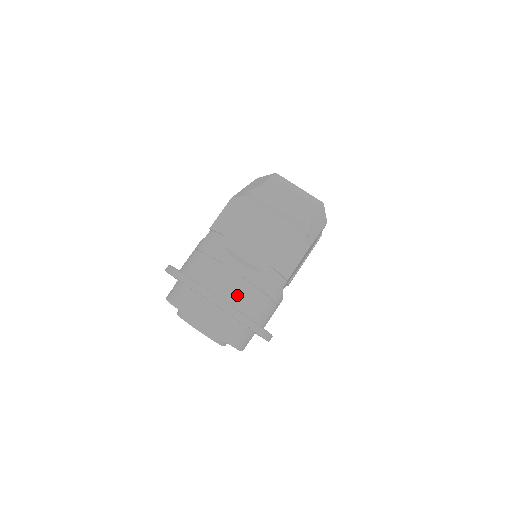
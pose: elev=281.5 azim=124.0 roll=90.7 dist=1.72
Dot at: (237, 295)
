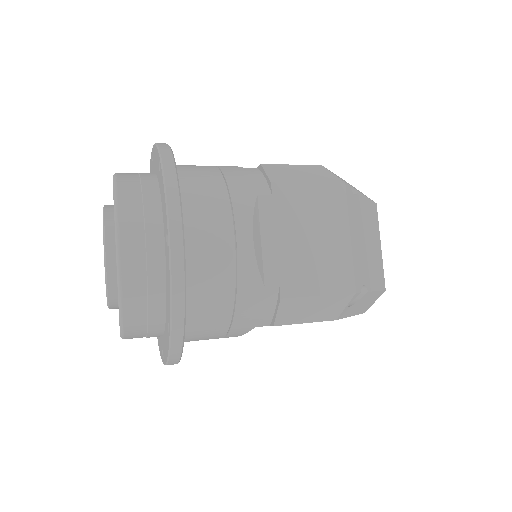
Dot at: (205, 272)
